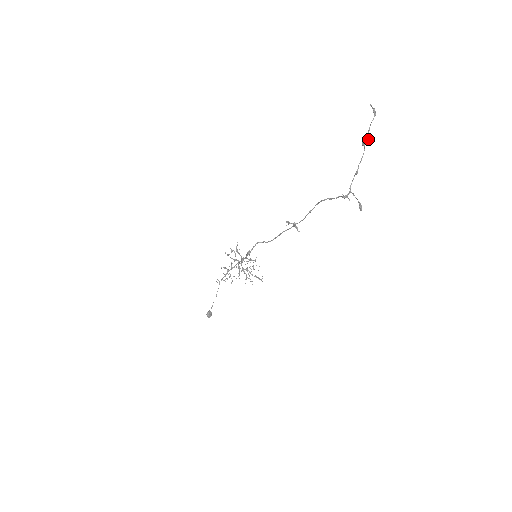
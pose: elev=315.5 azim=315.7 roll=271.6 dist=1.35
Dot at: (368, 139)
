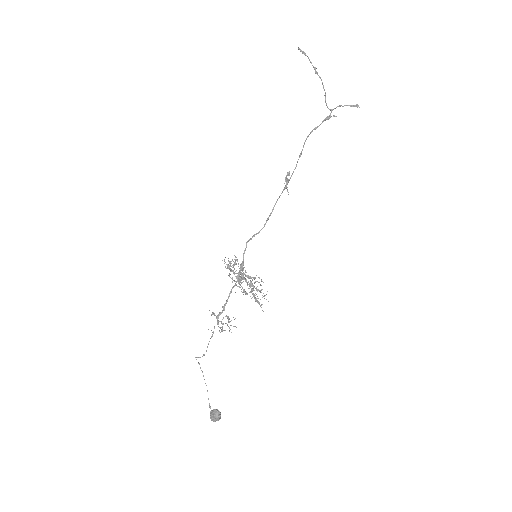
Dot at: (316, 68)
